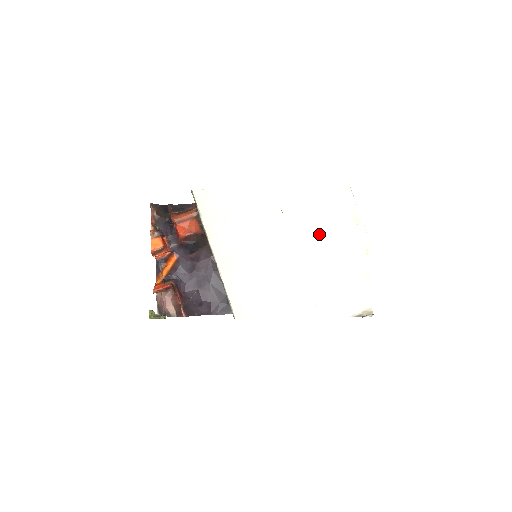
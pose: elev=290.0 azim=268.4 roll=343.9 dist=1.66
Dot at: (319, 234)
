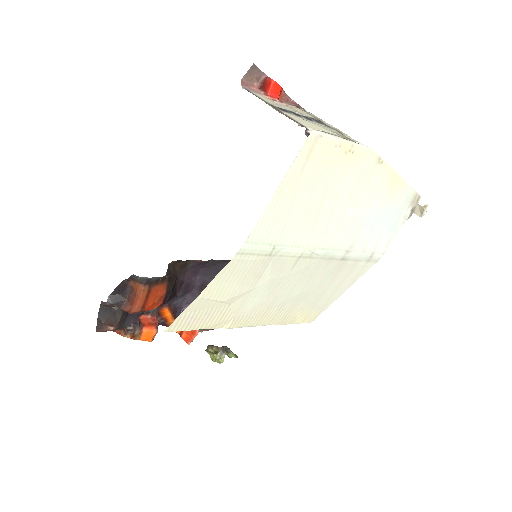
Dot at: (327, 213)
